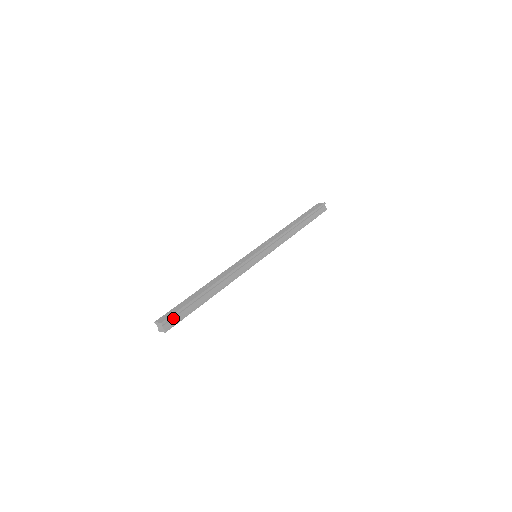
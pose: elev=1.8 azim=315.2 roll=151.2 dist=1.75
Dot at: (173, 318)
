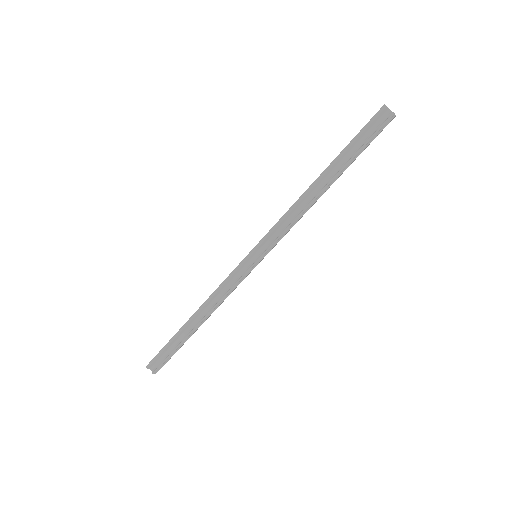
Dot at: (158, 359)
